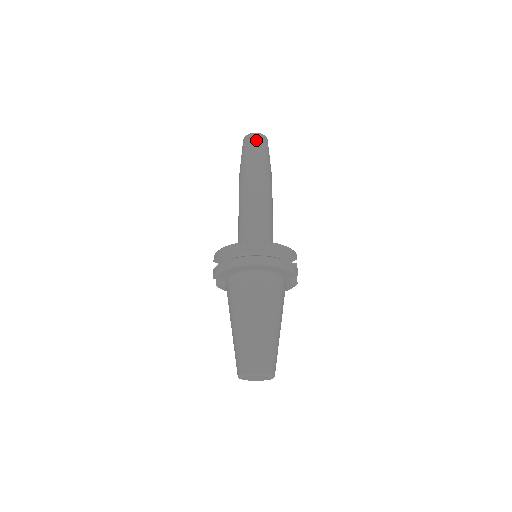
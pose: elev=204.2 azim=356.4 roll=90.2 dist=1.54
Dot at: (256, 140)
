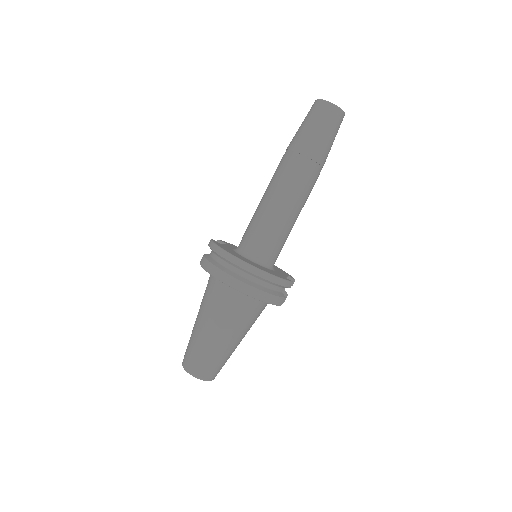
Dot at: (326, 115)
